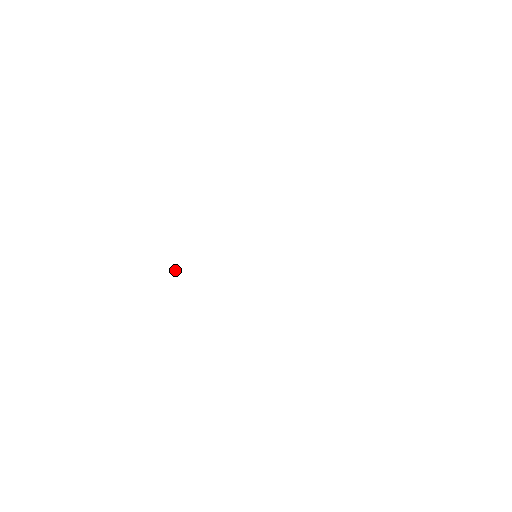
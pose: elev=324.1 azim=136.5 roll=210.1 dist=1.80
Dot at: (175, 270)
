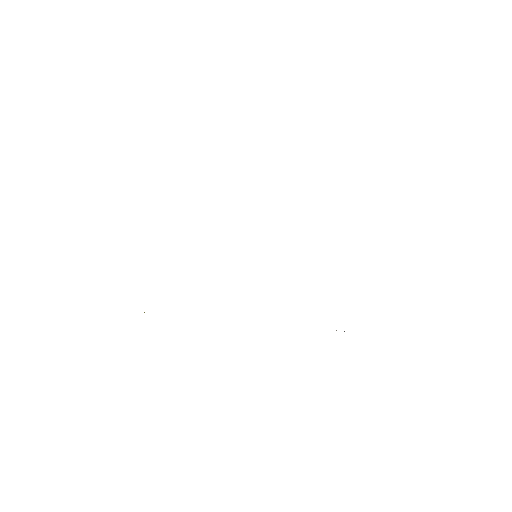
Dot at: occluded
